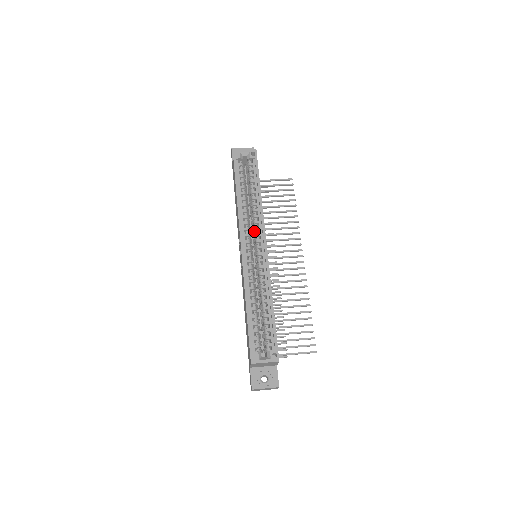
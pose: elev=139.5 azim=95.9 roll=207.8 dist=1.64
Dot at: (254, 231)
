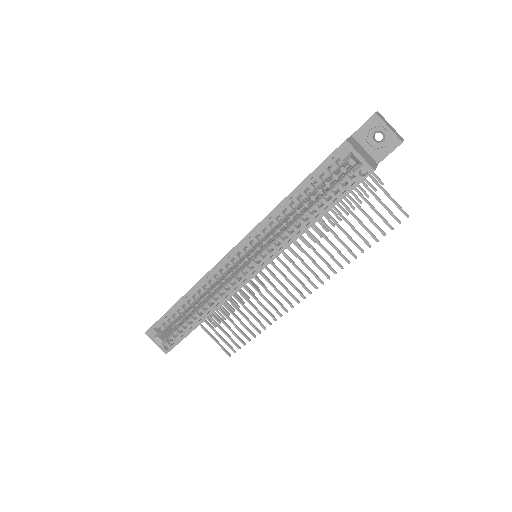
Dot at: (263, 248)
